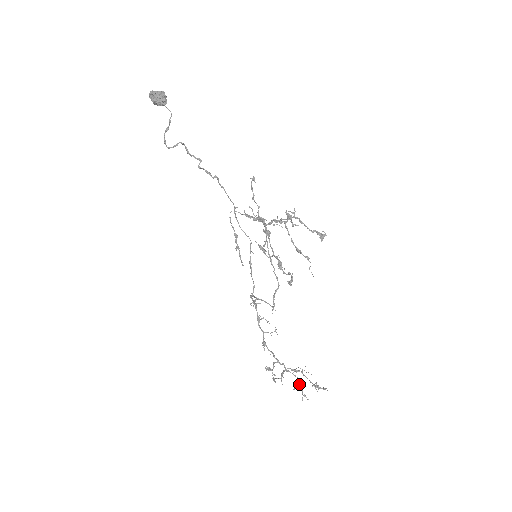
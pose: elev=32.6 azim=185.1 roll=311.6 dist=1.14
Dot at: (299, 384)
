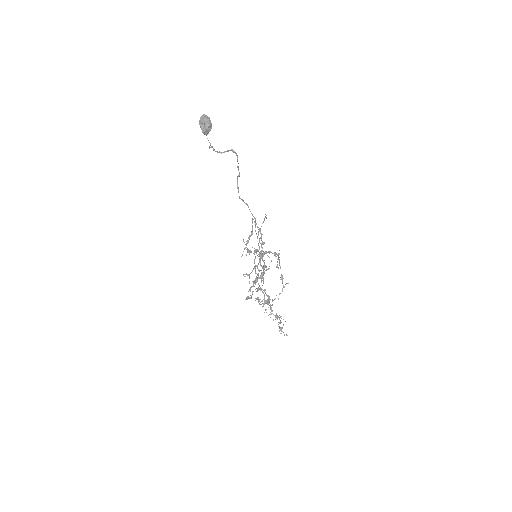
Dot at: (280, 317)
